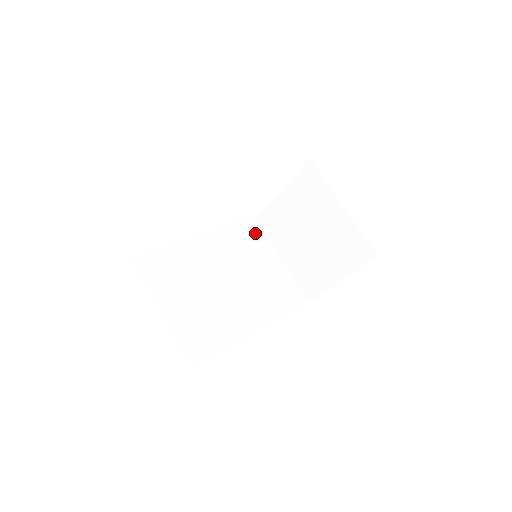
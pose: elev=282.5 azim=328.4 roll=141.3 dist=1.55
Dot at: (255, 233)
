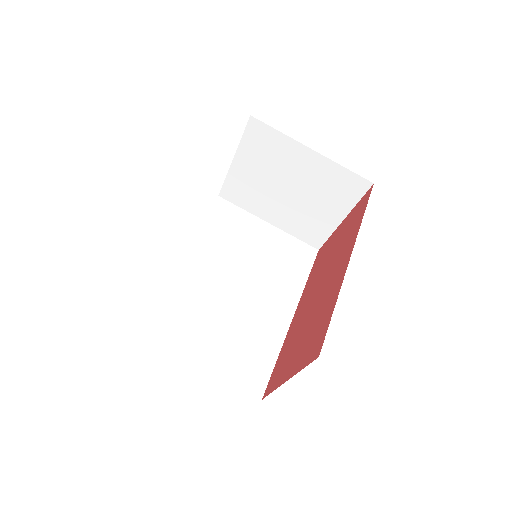
Dot at: (229, 213)
